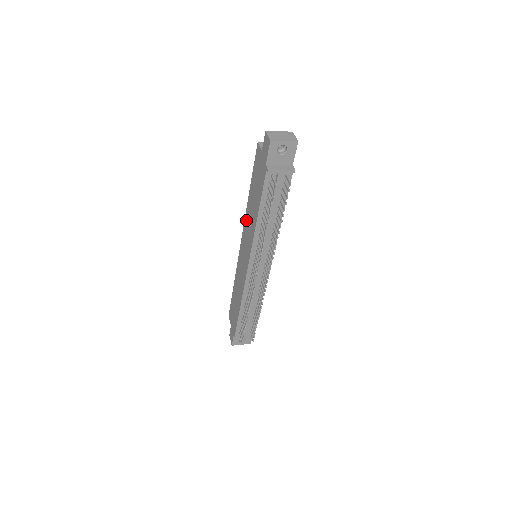
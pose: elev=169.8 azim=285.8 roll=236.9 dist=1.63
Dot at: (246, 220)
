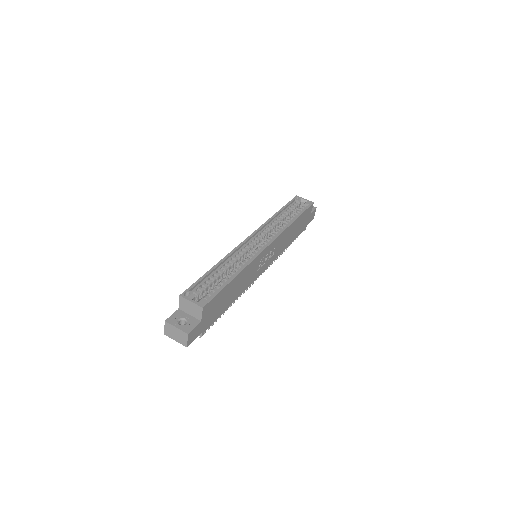
Dot at: occluded
